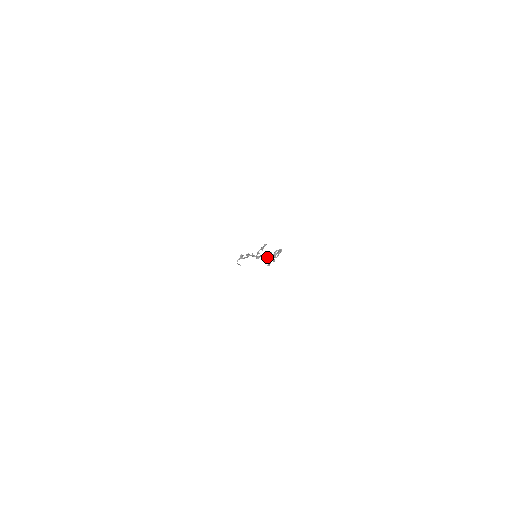
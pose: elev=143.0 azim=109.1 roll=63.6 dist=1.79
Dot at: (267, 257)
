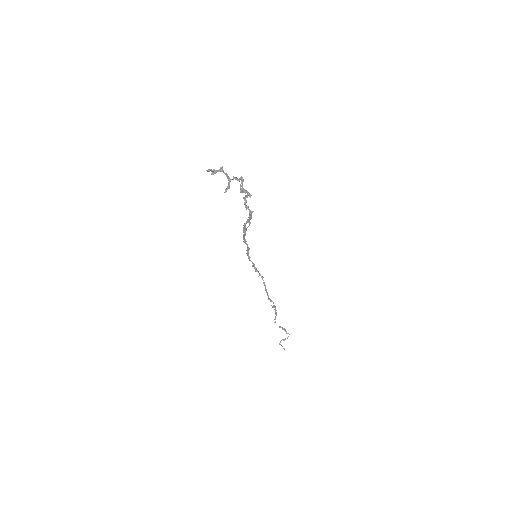
Dot at: (217, 171)
